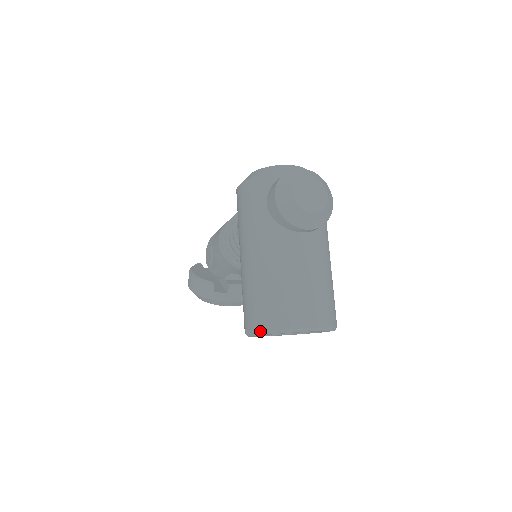
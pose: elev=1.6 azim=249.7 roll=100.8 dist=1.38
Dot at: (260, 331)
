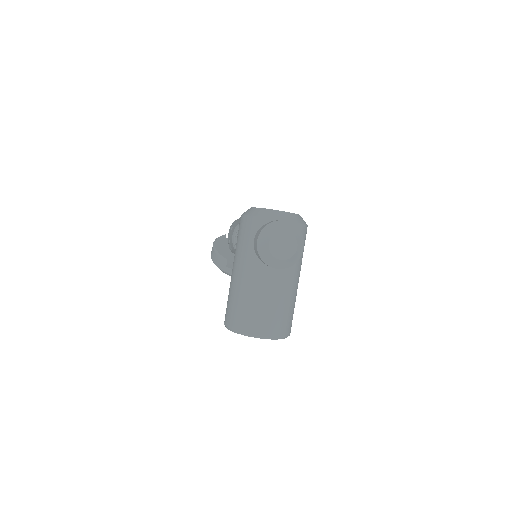
Dot at: (230, 329)
